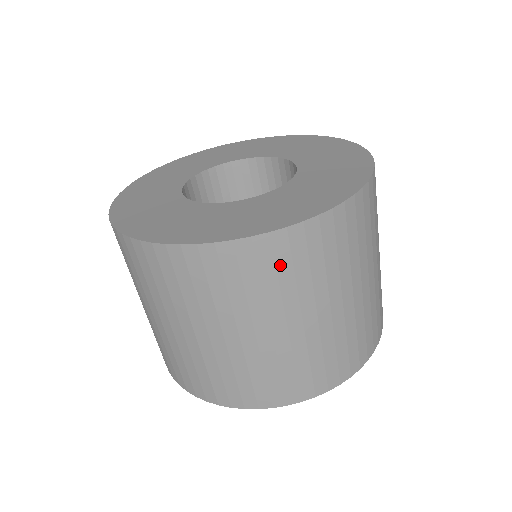
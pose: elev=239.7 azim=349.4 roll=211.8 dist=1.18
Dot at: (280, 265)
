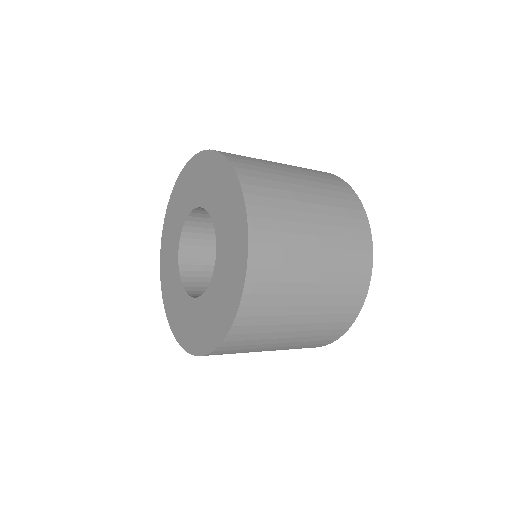
Dot at: (267, 291)
